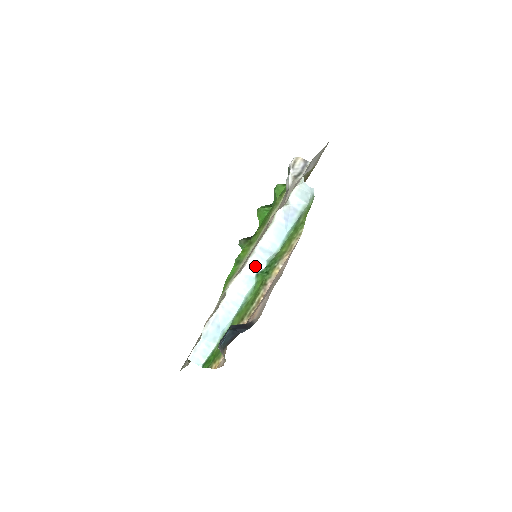
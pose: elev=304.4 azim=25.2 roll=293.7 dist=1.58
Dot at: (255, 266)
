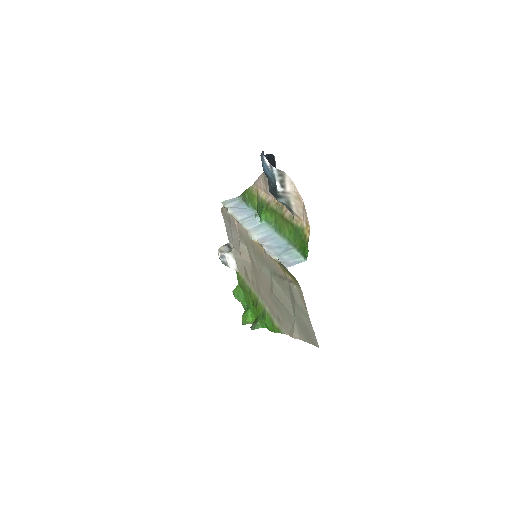
Dot at: (252, 223)
